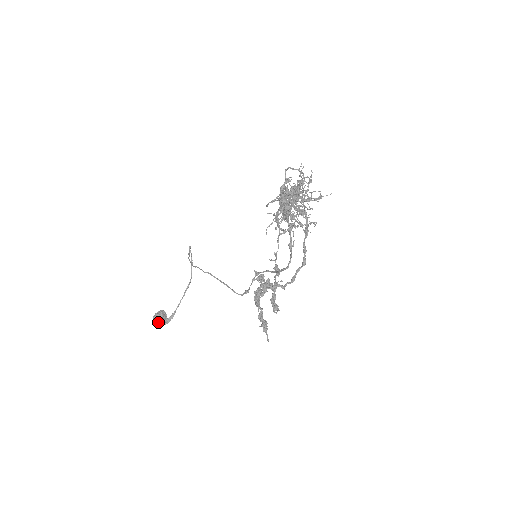
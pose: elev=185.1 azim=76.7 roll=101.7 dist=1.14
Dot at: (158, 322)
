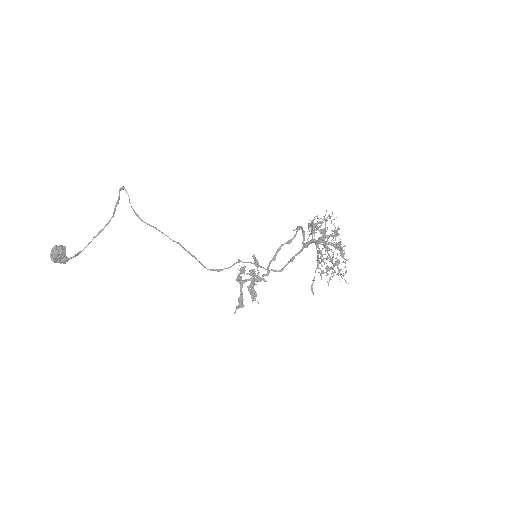
Dot at: (60, 261)
